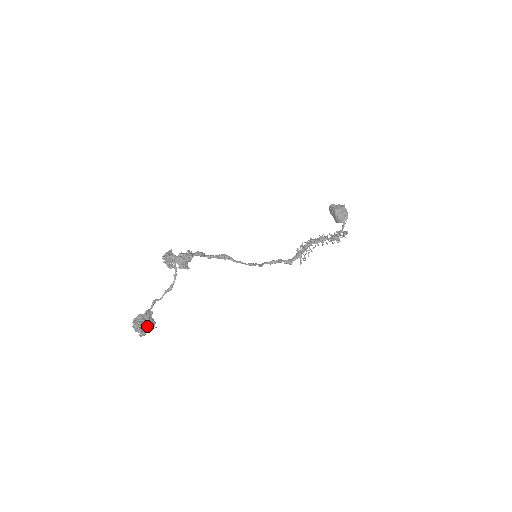
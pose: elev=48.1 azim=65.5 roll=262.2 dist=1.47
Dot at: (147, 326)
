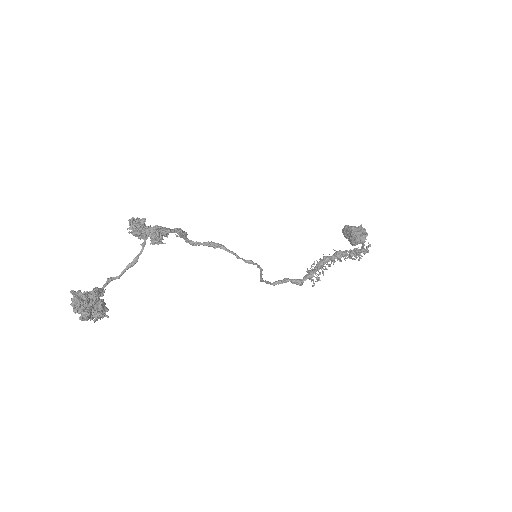
Dot at: (93, 304)
